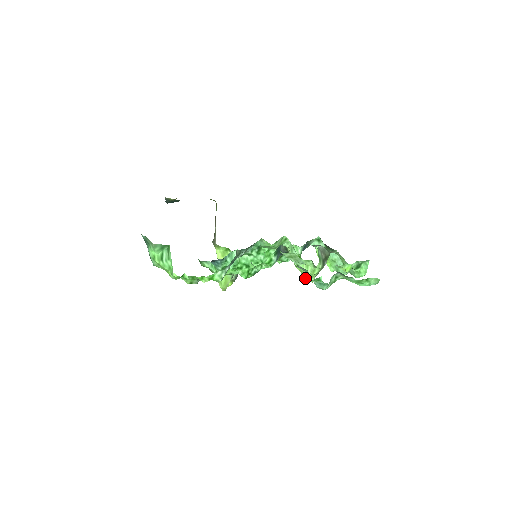
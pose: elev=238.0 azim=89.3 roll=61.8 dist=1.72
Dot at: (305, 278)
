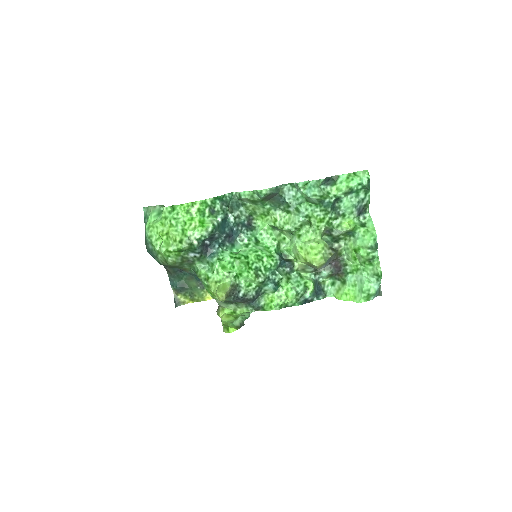
Dot at: (312, 257)
